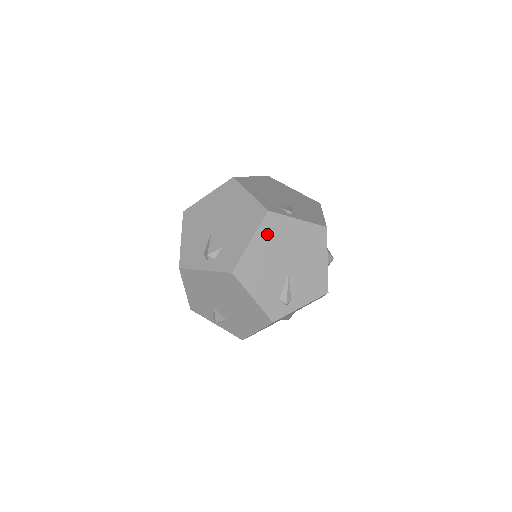
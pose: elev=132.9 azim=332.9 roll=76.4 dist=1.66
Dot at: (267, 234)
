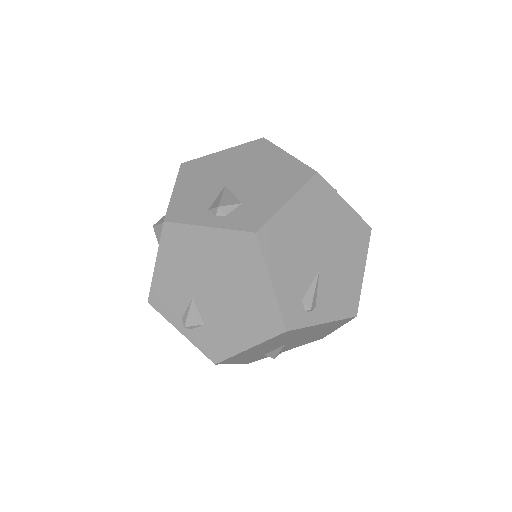
Dot at: (309, 202)
